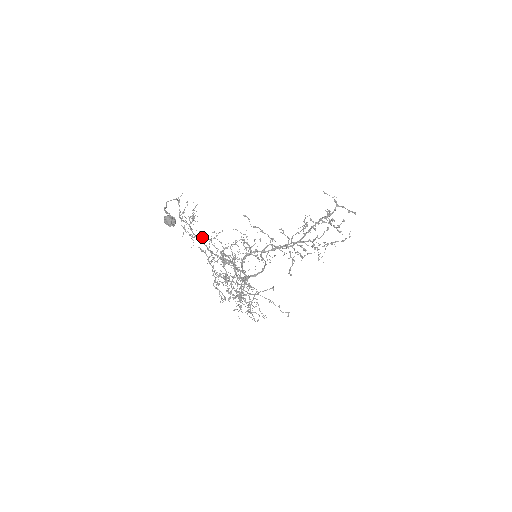
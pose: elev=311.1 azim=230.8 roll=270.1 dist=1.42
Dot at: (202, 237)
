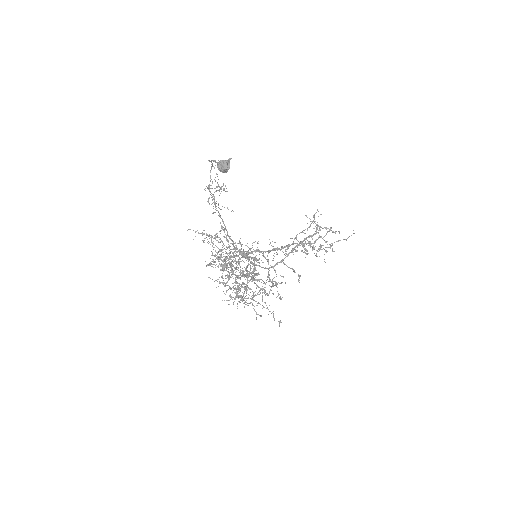
Dot at: (202, 233)
